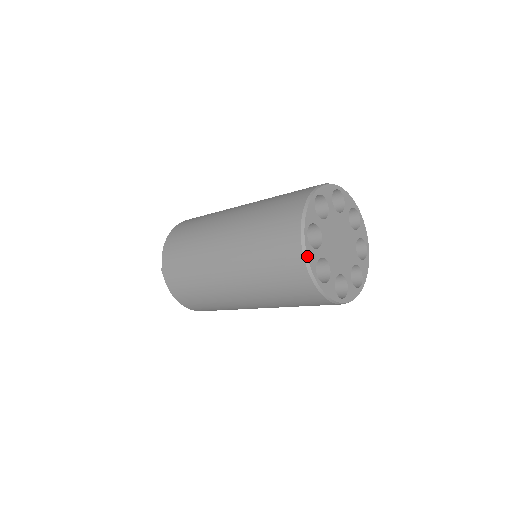
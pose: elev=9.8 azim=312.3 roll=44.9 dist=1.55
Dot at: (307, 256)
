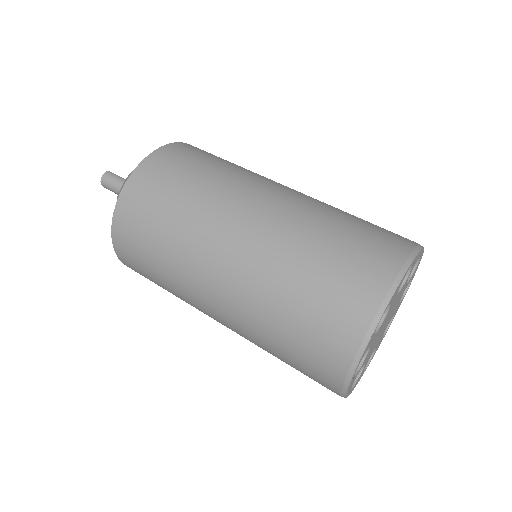
Dot at: (346, 393)
